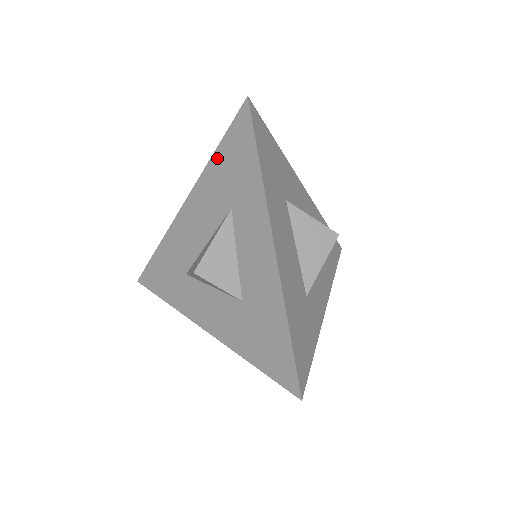
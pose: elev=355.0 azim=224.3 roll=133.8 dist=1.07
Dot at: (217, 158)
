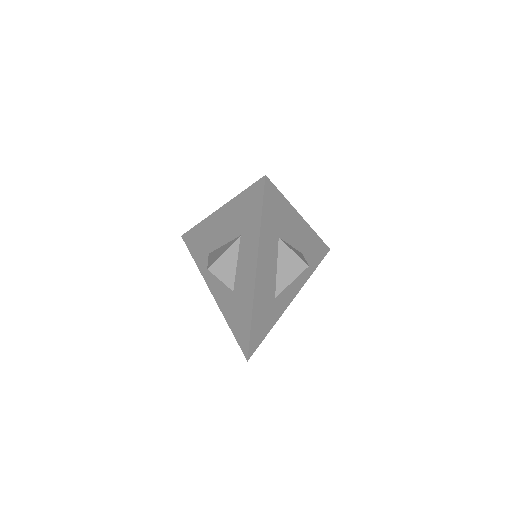
Dot at: (241, 199)
